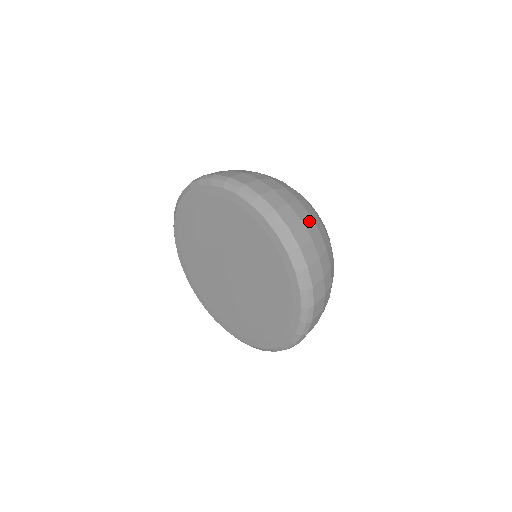
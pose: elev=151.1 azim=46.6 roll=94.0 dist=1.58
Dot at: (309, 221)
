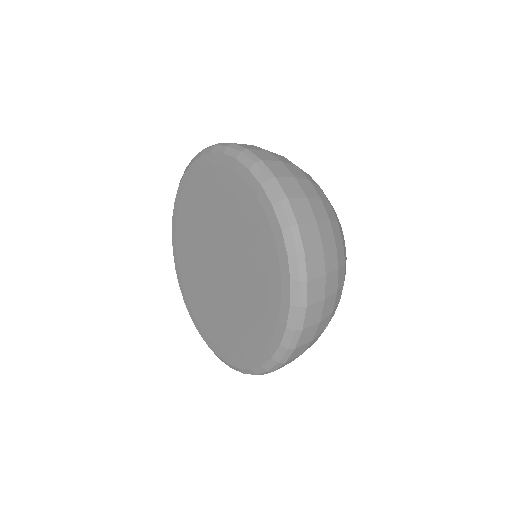
Dot at: (280, 157)
